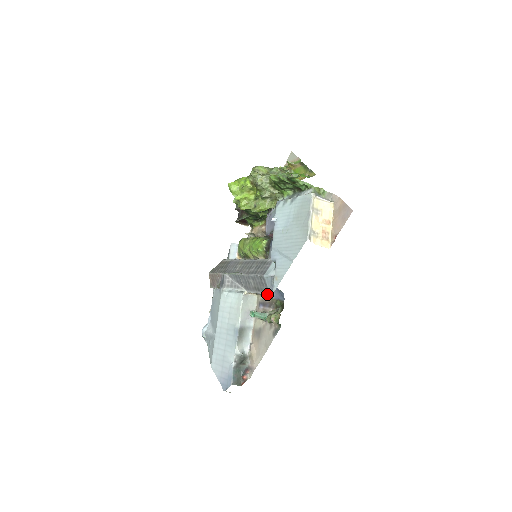
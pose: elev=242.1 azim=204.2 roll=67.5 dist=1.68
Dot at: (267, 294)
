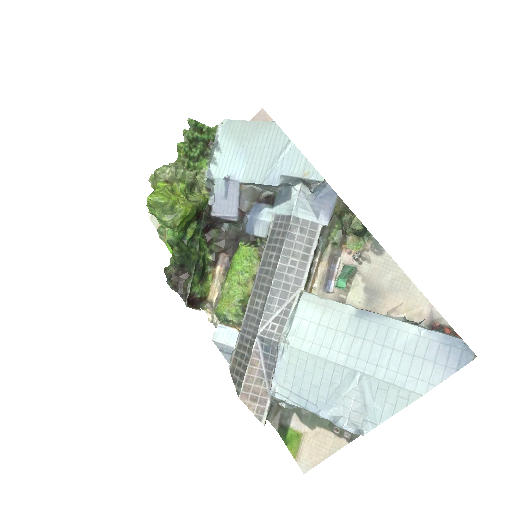
Dot at: (319, 233)
